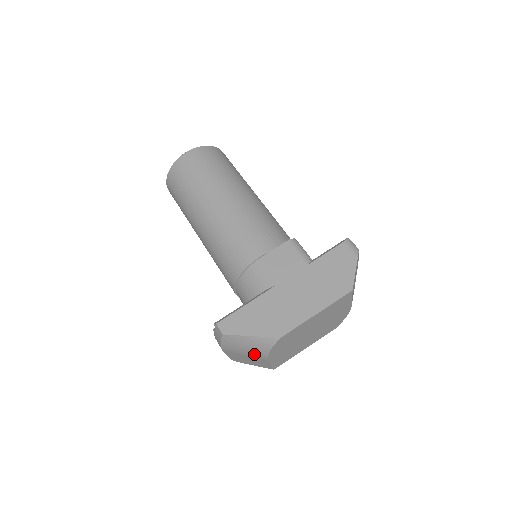
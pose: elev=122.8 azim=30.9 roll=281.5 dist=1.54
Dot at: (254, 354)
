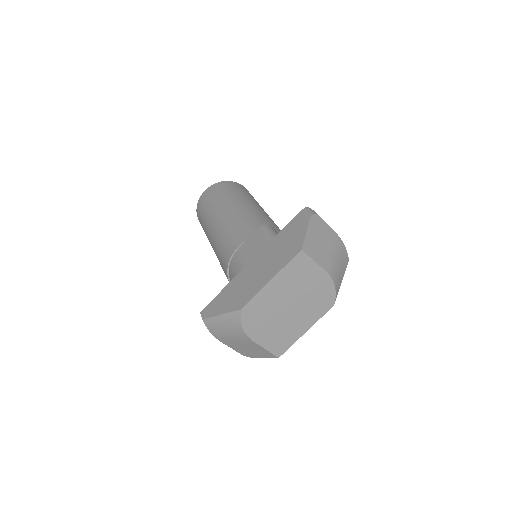
Dot at: (237, 336)
